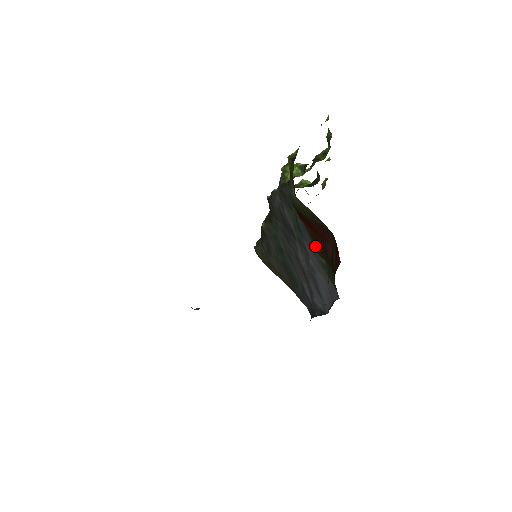
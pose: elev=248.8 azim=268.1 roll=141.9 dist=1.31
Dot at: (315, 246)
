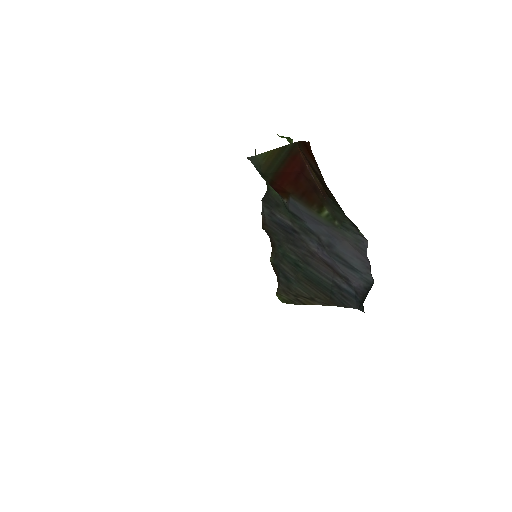
Dot at: (310, 206)
